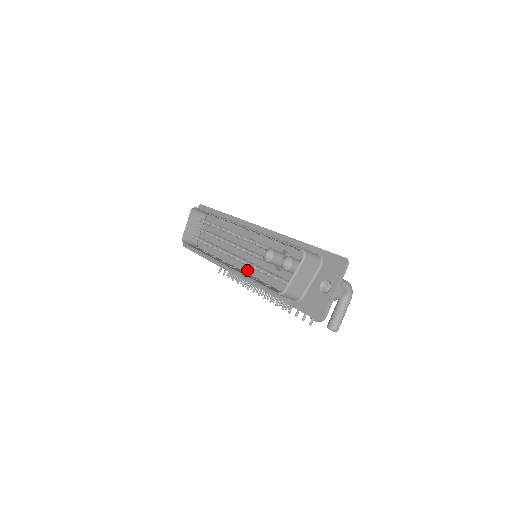
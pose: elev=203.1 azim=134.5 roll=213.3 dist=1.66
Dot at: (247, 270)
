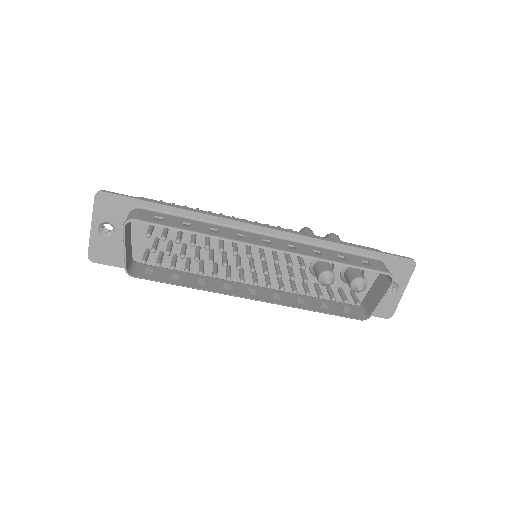
Dot at: (263, 283)
